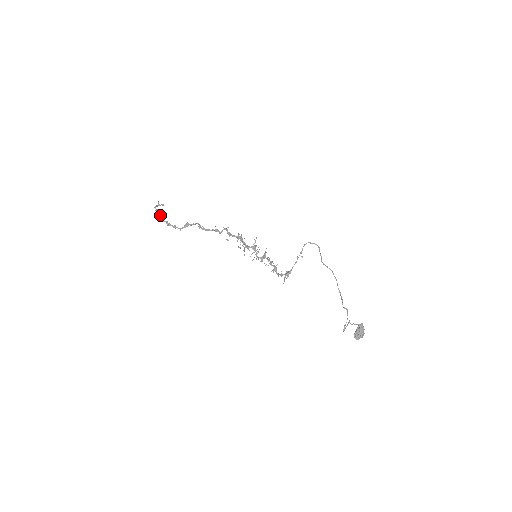
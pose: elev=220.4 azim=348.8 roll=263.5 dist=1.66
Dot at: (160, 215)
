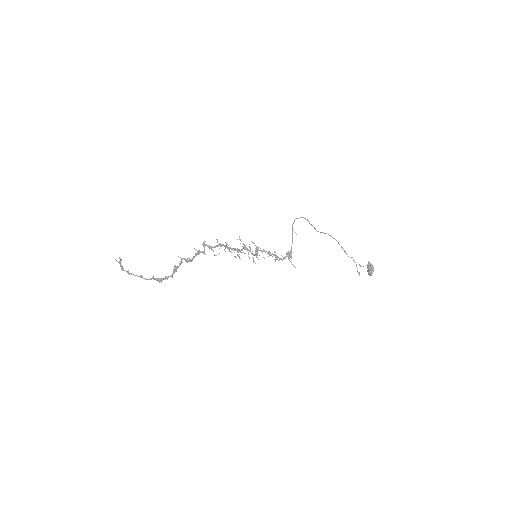
Dot at: (141, 276)
